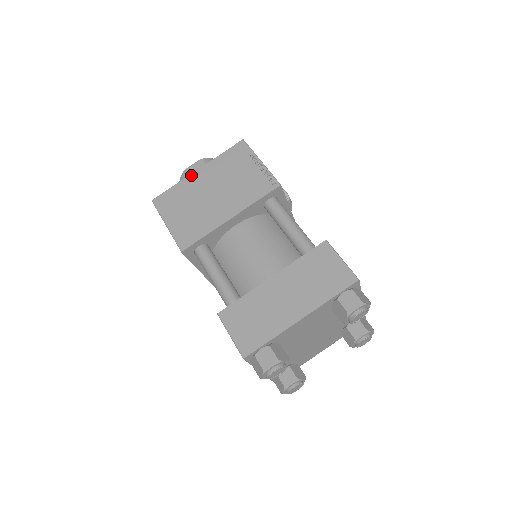
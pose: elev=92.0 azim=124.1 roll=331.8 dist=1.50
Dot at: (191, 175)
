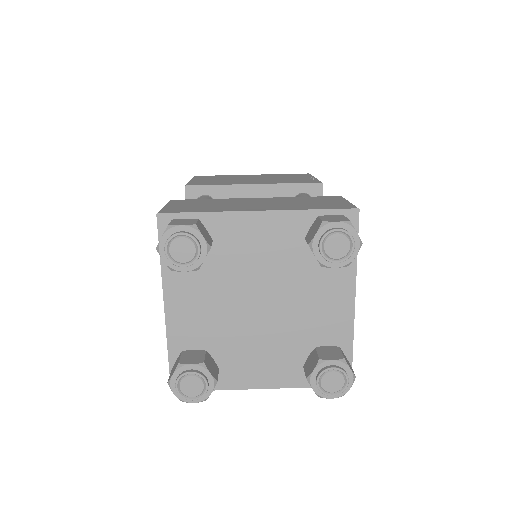
Dot at: (244, 175)
